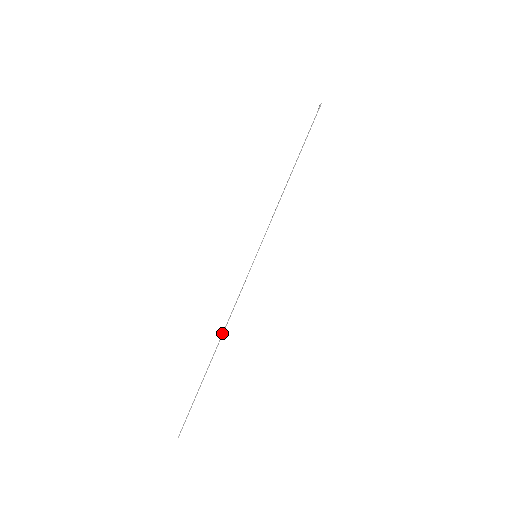
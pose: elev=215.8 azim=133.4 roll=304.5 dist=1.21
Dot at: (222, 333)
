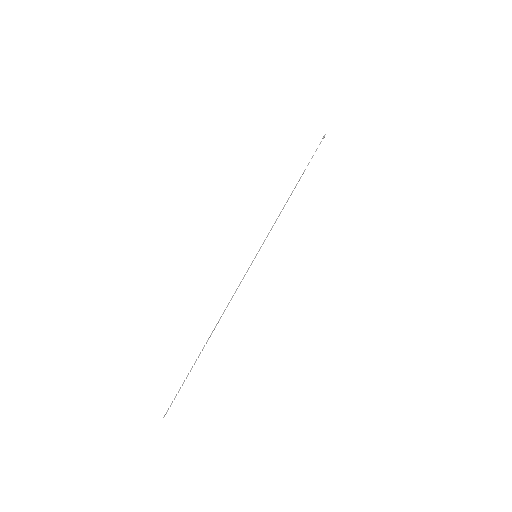
Dot at: occluded
